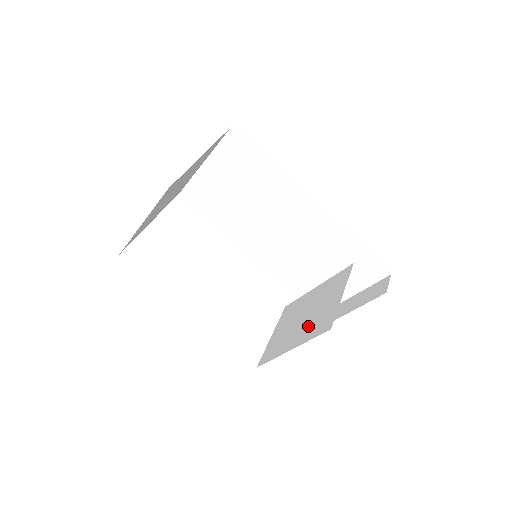
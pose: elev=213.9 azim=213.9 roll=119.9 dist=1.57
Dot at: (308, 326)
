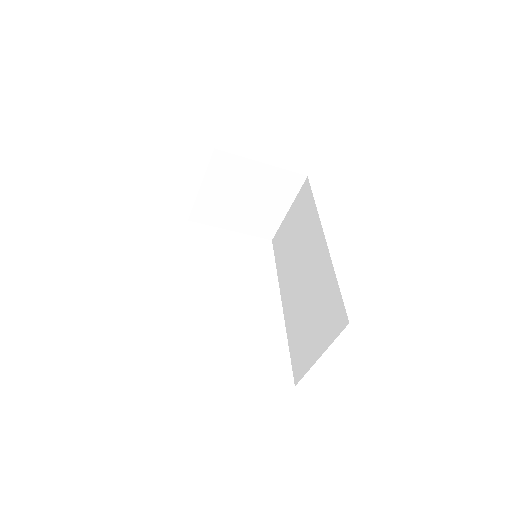
Dot at: occluded
